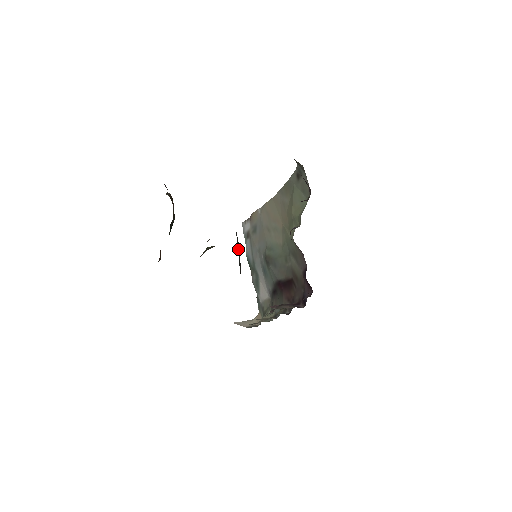
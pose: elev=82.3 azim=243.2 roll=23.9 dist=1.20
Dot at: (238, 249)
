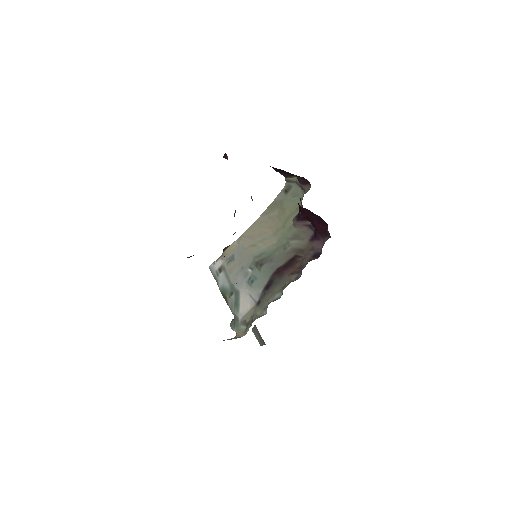
Dot at: occluded
